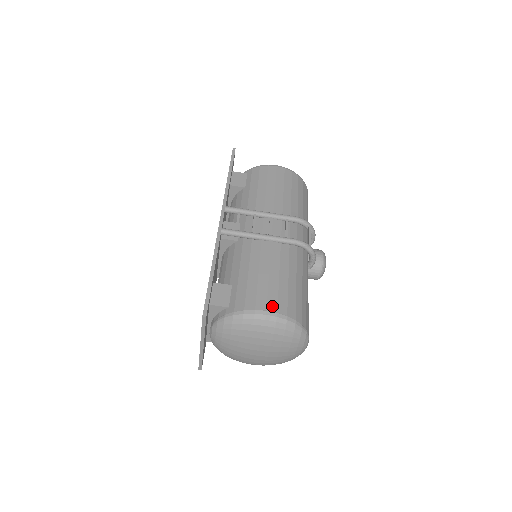
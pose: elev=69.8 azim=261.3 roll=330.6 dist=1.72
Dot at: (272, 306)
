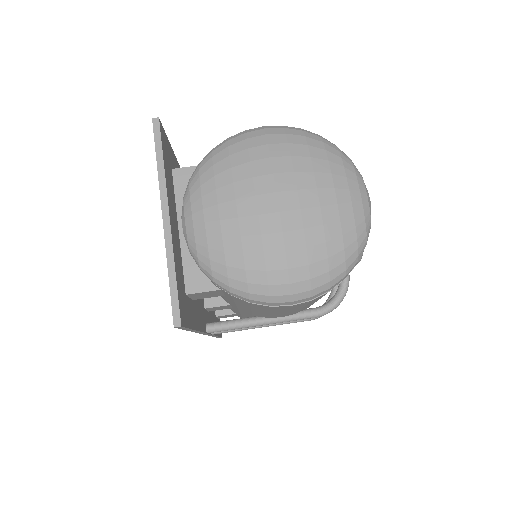
Dot at: occluded
